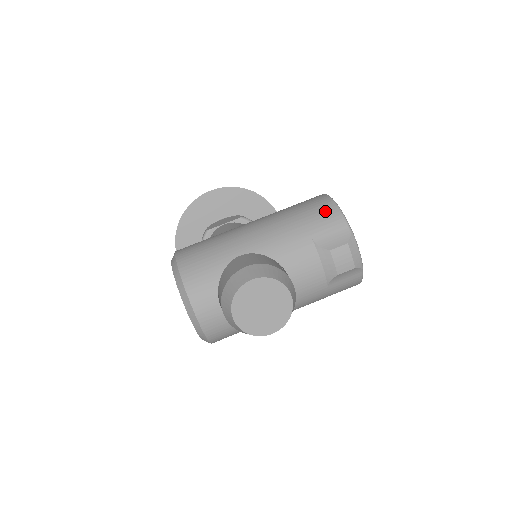
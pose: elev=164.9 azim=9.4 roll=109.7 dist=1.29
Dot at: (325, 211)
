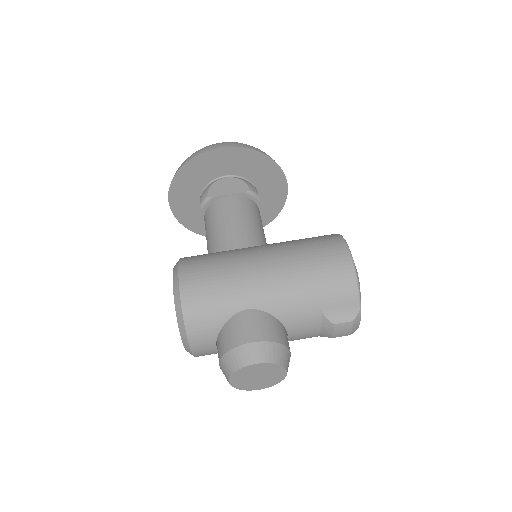
Dot at: (343, 281)
